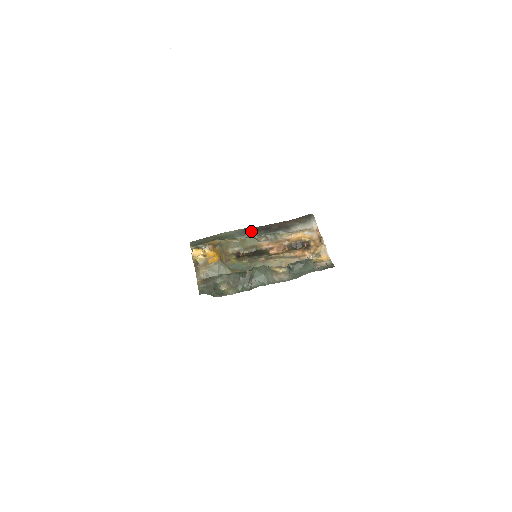
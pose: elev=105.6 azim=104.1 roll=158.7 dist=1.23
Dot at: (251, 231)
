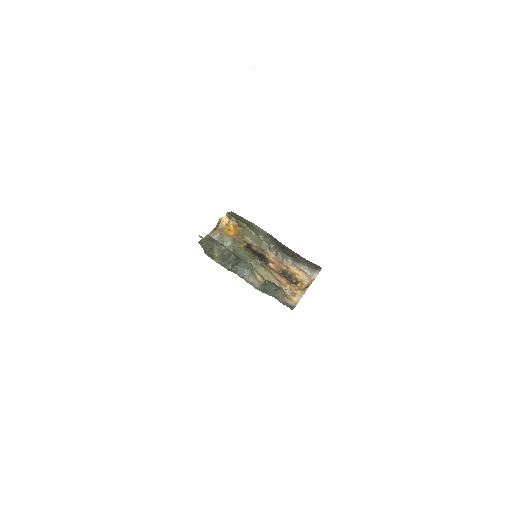
Dot at: (272, 240)
